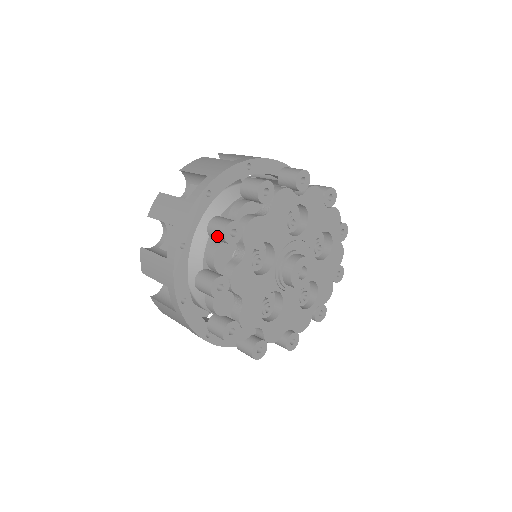
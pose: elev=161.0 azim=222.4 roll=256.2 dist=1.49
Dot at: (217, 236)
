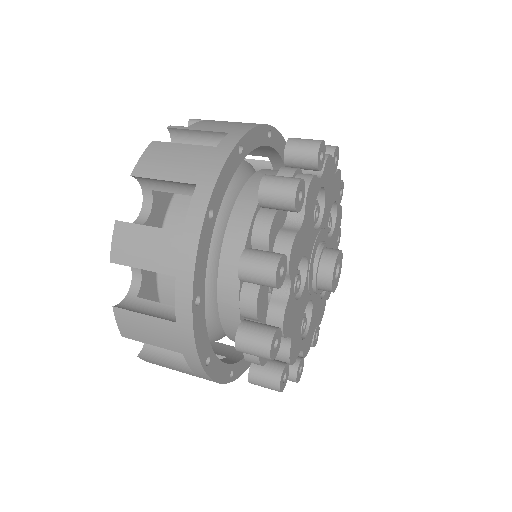
Dot at: (260, 283)
